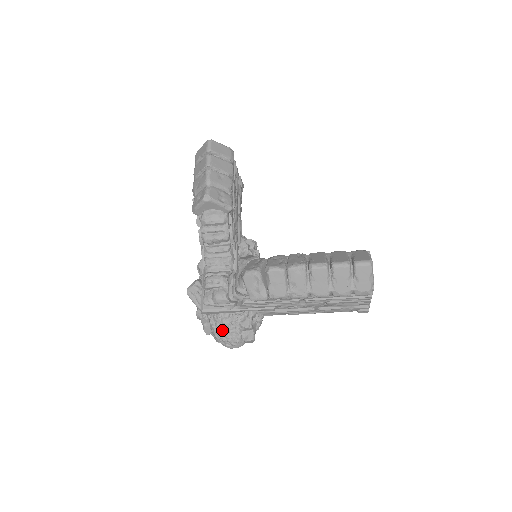
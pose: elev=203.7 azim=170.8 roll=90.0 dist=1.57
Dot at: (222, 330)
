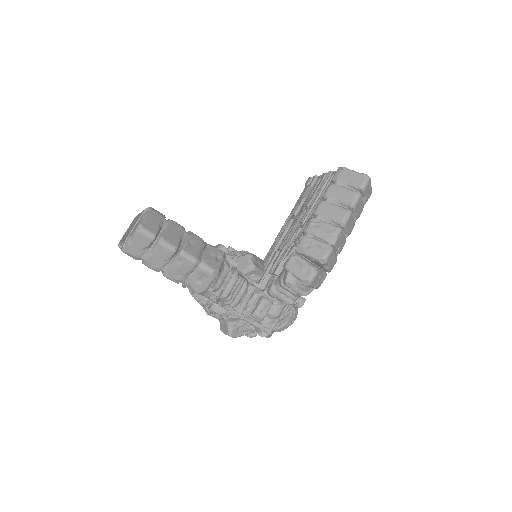
Dot at: (285, 323)
